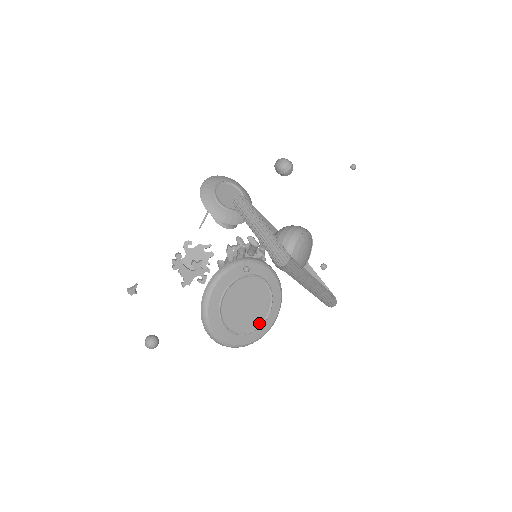
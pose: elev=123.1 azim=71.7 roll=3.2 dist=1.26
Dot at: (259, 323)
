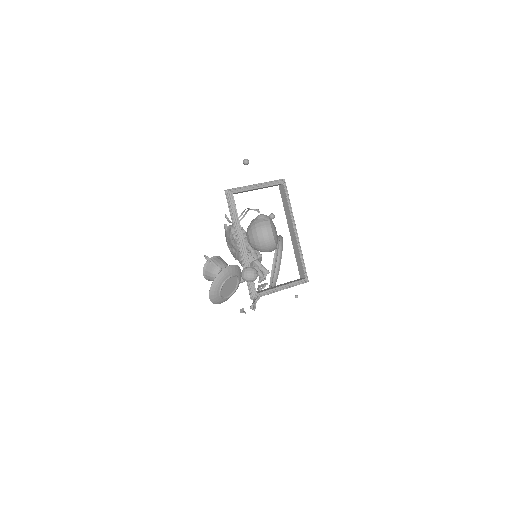
Dot at: occluded
